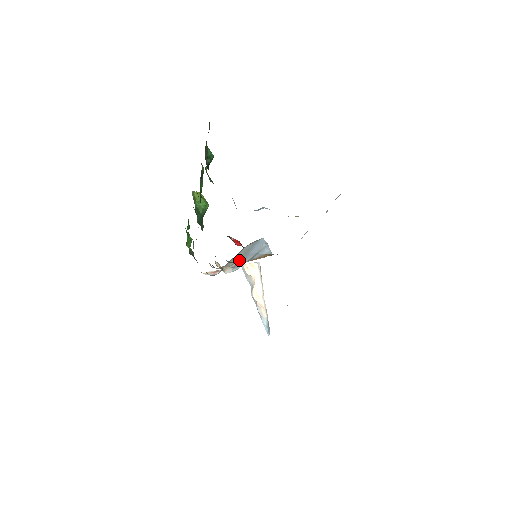
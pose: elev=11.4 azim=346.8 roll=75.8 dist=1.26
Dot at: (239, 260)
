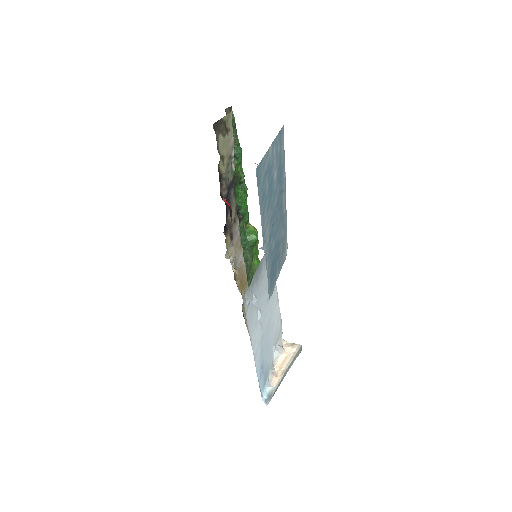
Dot at: occluded
